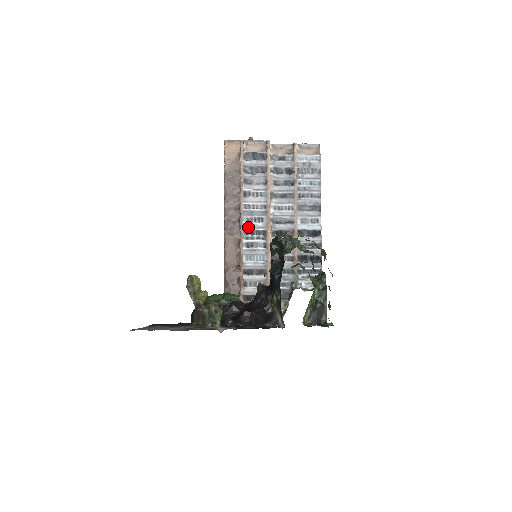
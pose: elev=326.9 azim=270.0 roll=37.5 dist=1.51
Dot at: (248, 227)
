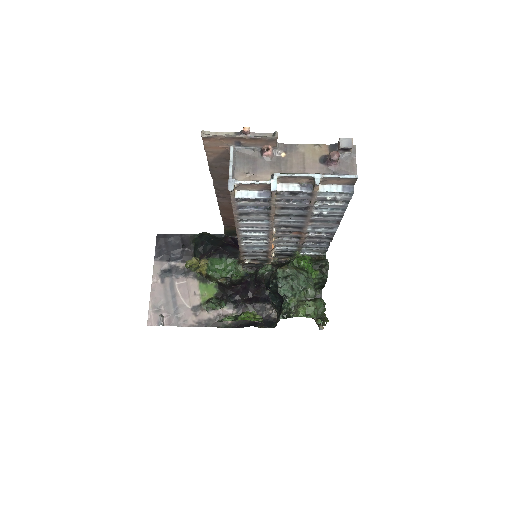
Dot at: (246, 236)
